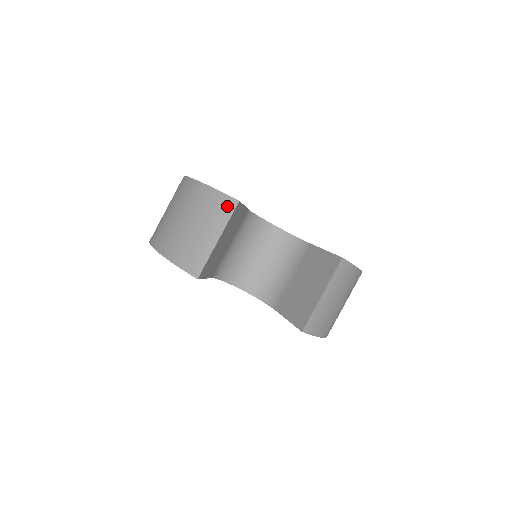
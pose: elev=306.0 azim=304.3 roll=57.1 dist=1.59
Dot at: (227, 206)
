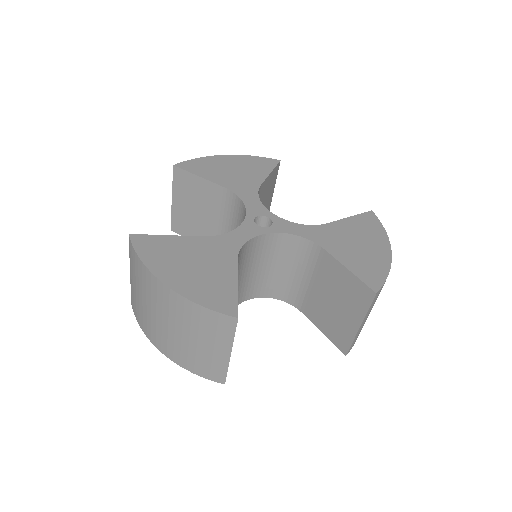
Dot at: (224, 324)
